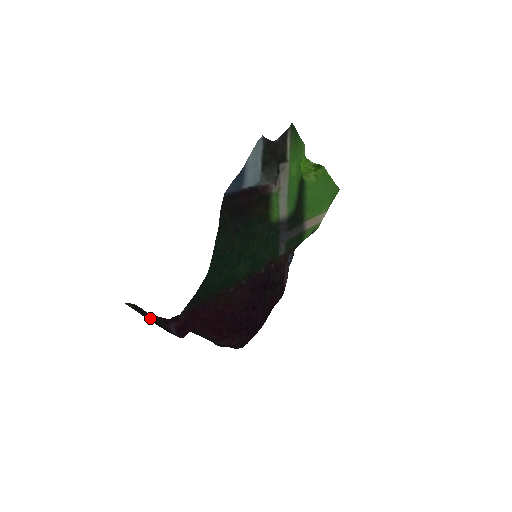
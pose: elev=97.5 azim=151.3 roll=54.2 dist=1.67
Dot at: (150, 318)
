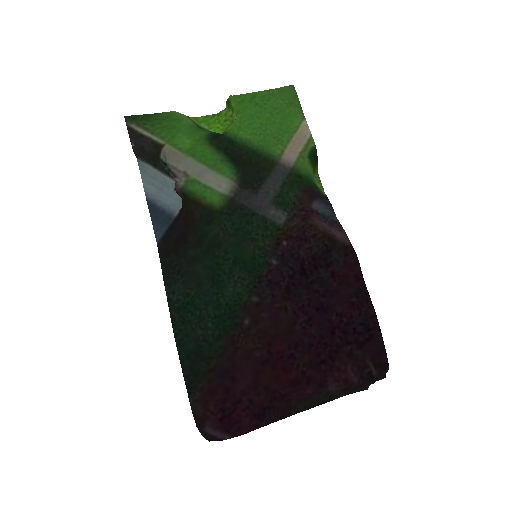
Dot at: (207, 439)
